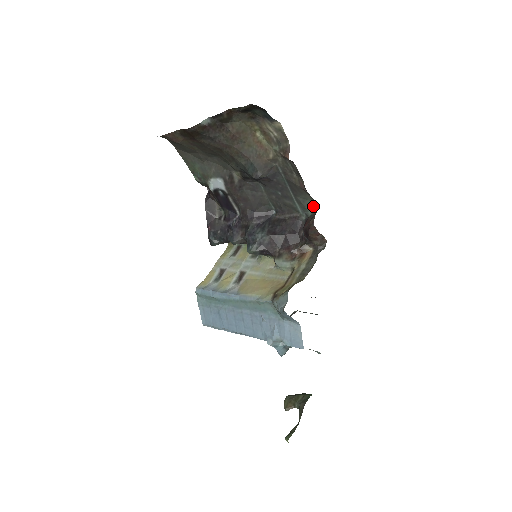
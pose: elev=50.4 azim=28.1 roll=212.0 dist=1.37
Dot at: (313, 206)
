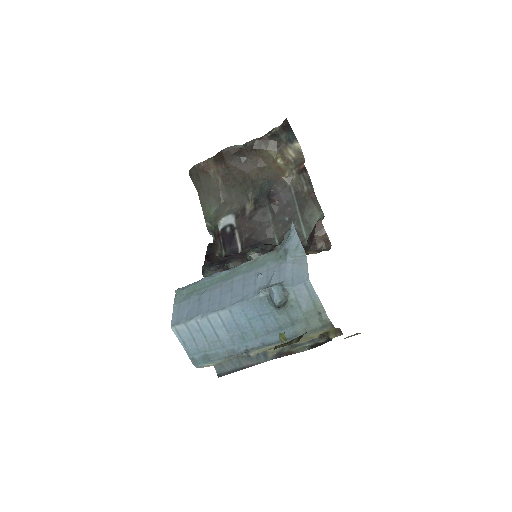
Dot at: occluded
